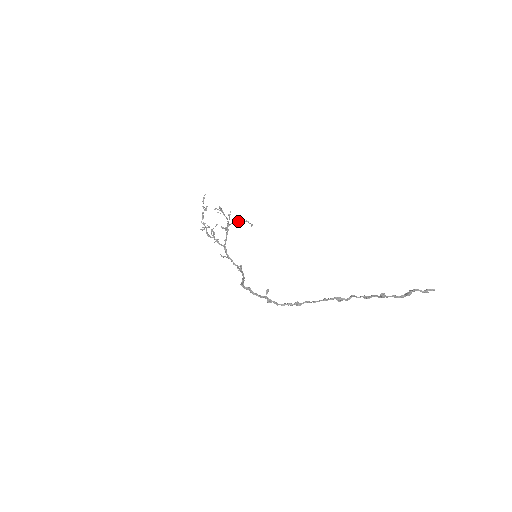
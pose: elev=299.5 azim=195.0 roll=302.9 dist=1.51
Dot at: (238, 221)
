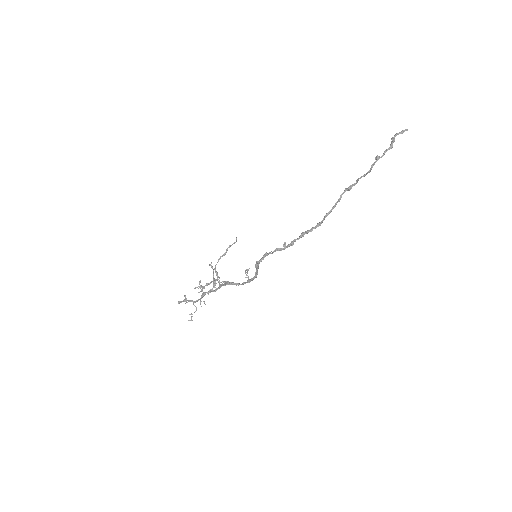
Dot at: (222, 255)
